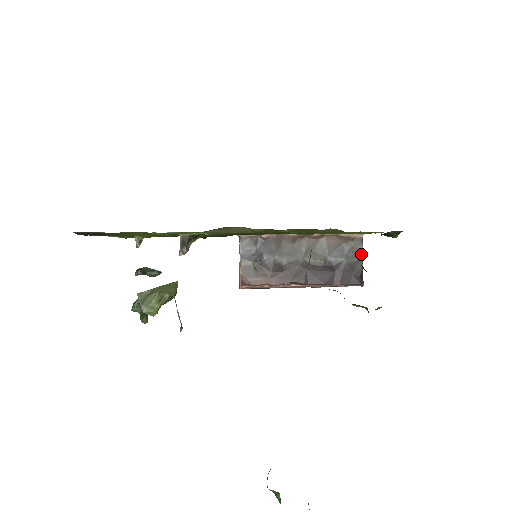
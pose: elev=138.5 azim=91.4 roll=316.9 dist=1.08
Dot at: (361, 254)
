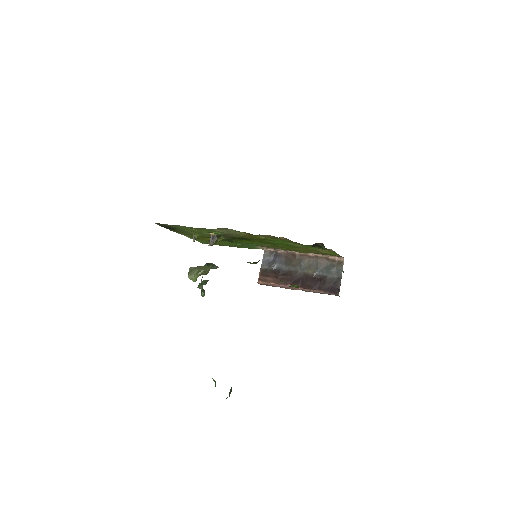
Dot at: (341, 273)
